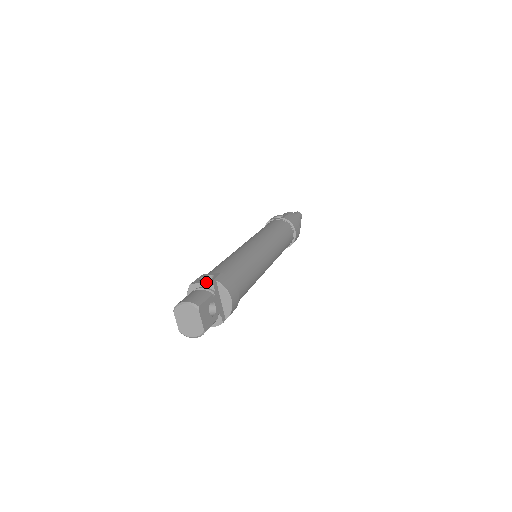
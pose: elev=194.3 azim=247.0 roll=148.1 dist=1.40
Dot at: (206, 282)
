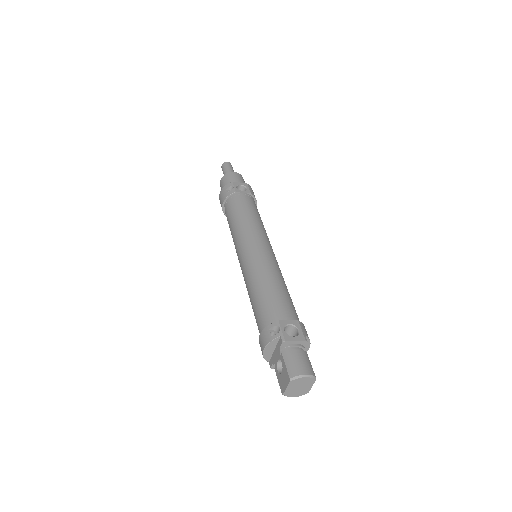
Dot at: (301, 340)
